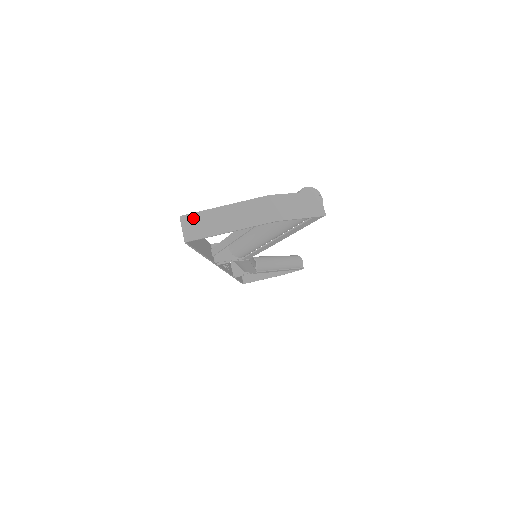
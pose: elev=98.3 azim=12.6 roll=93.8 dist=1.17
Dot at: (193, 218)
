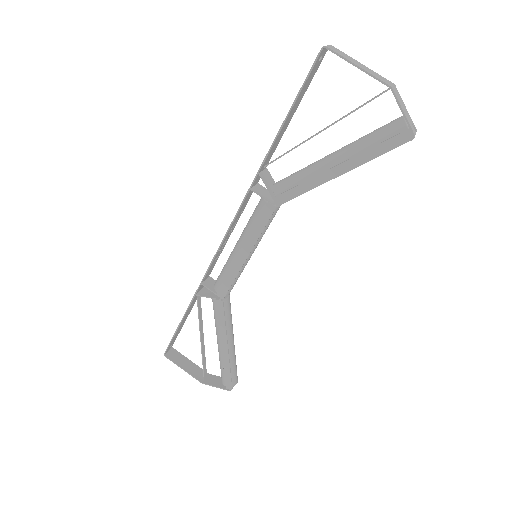
Dot at: (338, 50)
